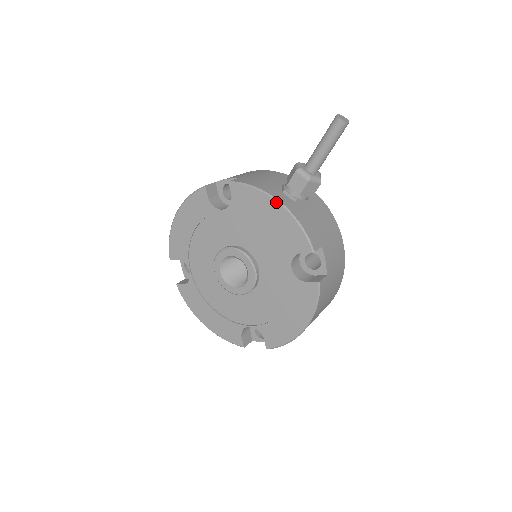
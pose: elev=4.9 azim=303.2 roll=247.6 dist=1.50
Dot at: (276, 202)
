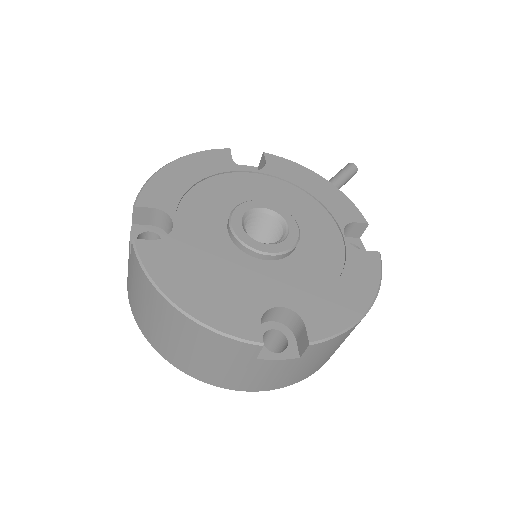
Dot at: (322, 177)
